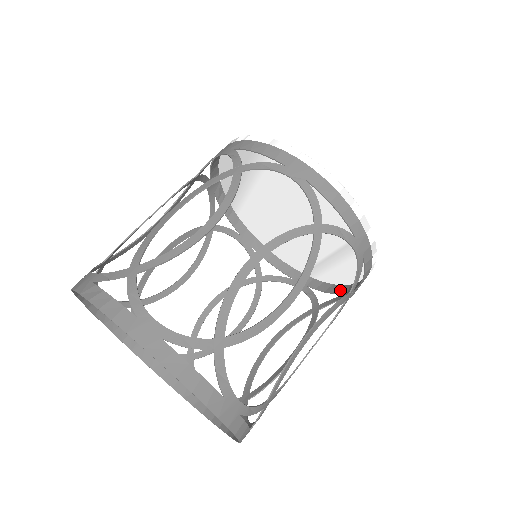
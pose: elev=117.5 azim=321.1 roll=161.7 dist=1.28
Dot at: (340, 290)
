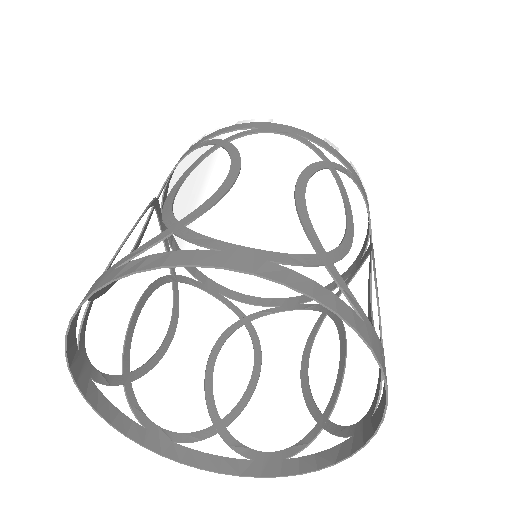
Dot at: occluded
